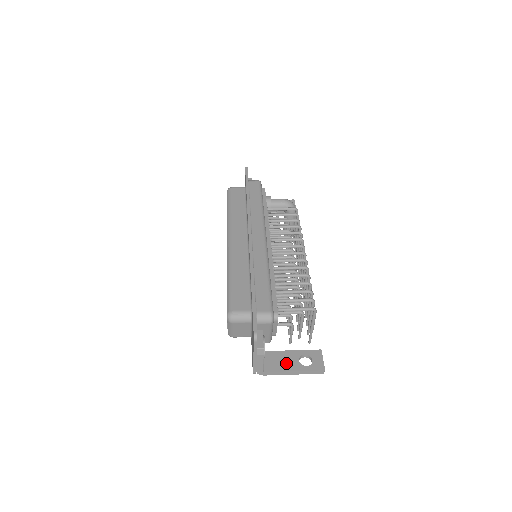
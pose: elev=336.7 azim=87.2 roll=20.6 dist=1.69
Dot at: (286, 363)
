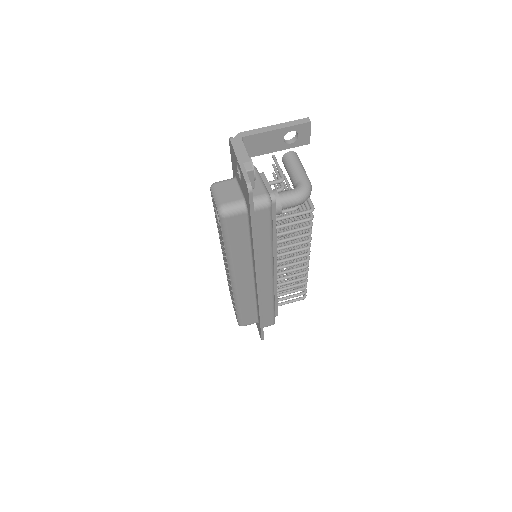
Dot at: occluded
